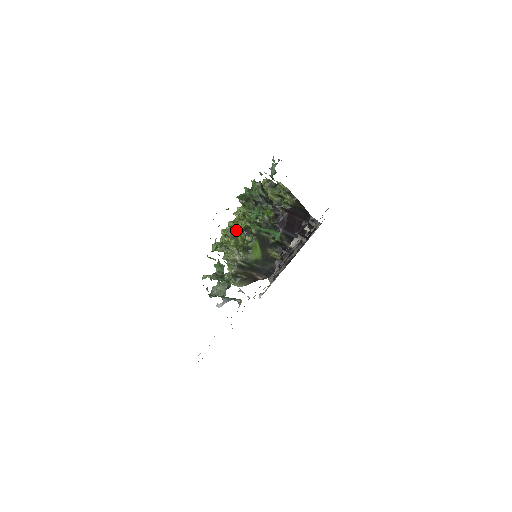
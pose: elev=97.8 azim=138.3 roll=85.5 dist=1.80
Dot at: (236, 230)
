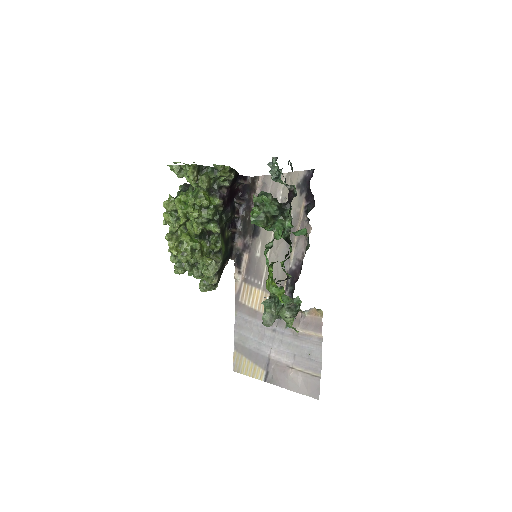
Dot at: (193, 241)
